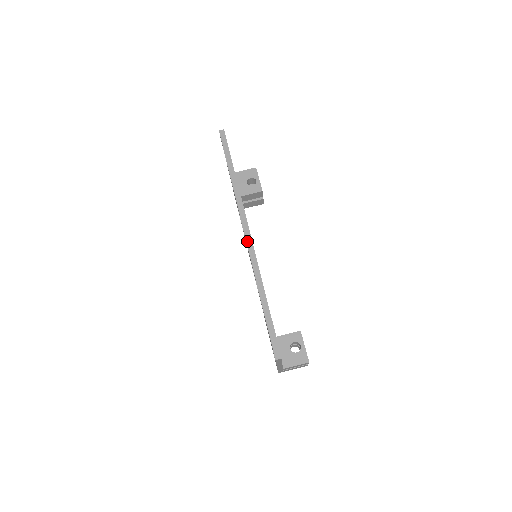
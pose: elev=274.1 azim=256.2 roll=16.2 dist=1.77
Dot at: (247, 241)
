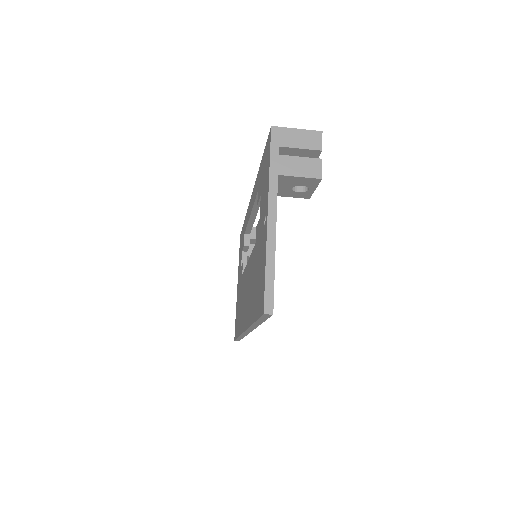
Dot at: occluded
